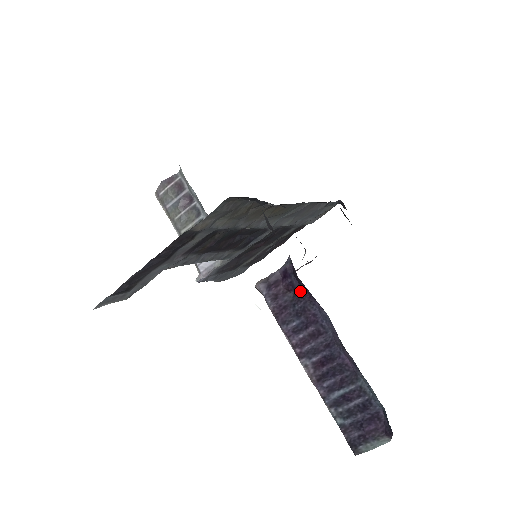
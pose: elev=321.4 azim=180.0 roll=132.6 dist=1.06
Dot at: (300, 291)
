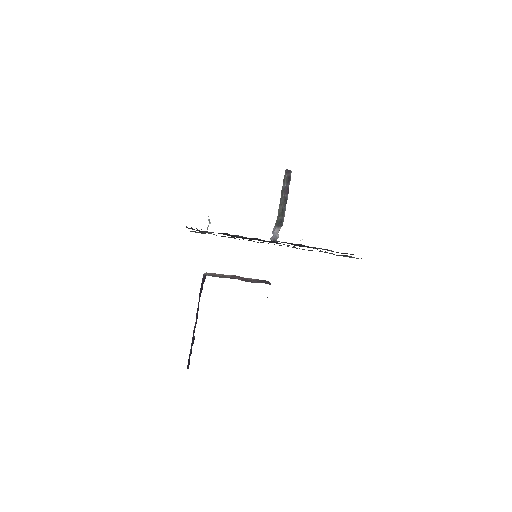
Dot at: occluded
